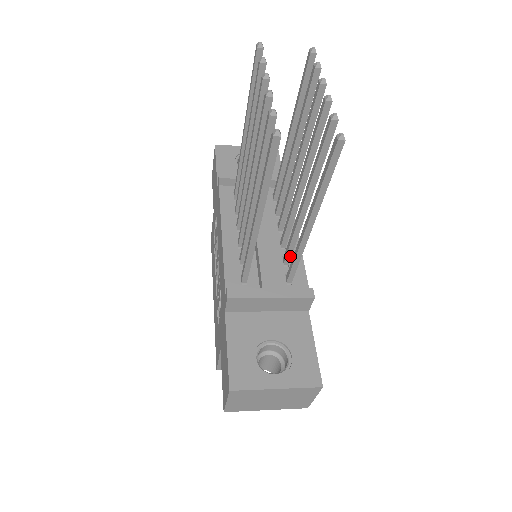
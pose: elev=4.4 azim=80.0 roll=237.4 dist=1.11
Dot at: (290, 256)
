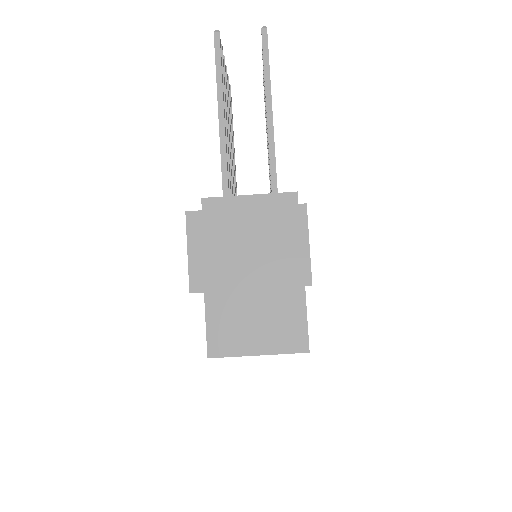
Dot at: occluded
